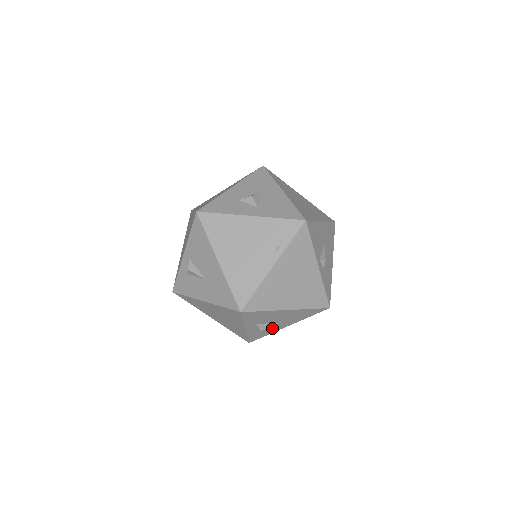
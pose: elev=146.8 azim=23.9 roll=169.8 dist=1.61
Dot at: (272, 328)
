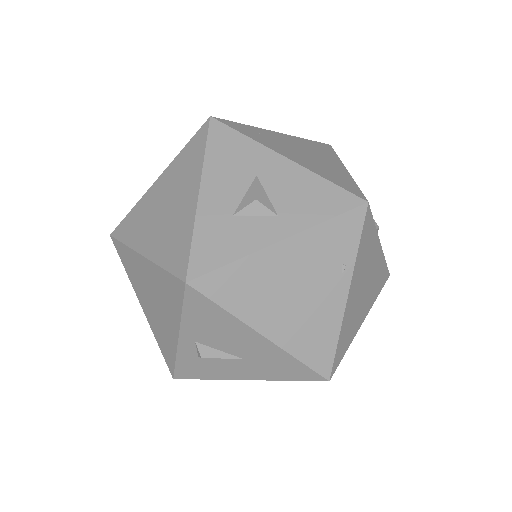
Dot at: occluded
